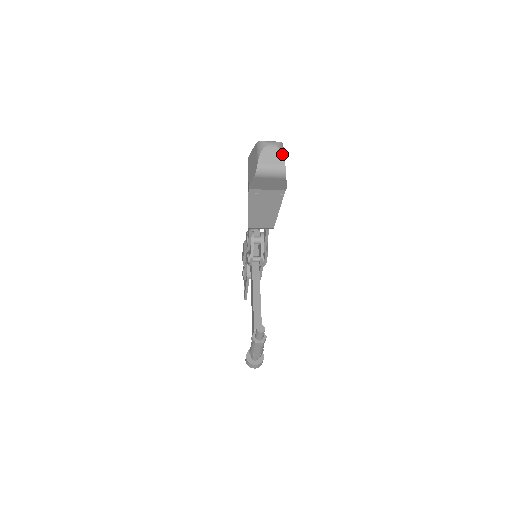
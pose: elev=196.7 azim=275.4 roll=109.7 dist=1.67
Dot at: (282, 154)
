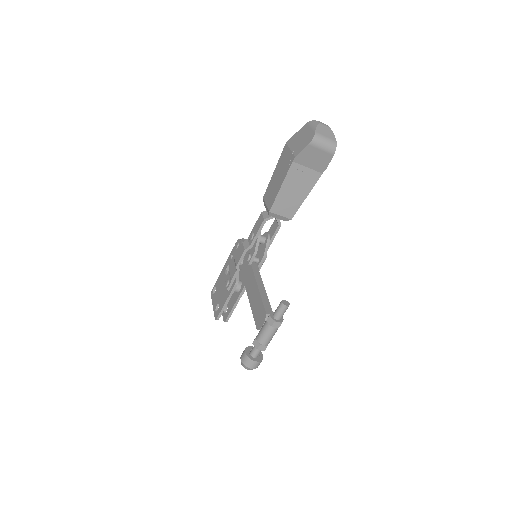
Dot at: (333, 133)
